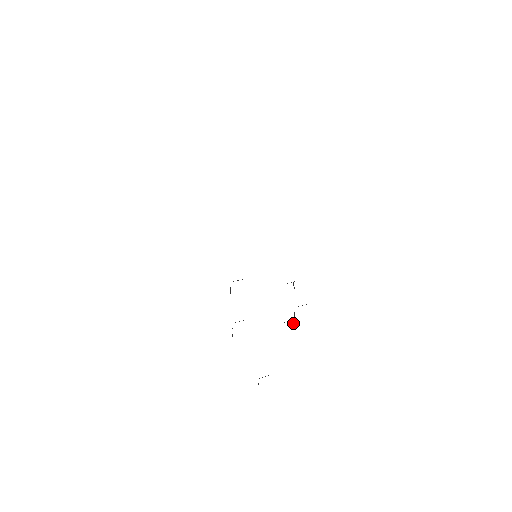
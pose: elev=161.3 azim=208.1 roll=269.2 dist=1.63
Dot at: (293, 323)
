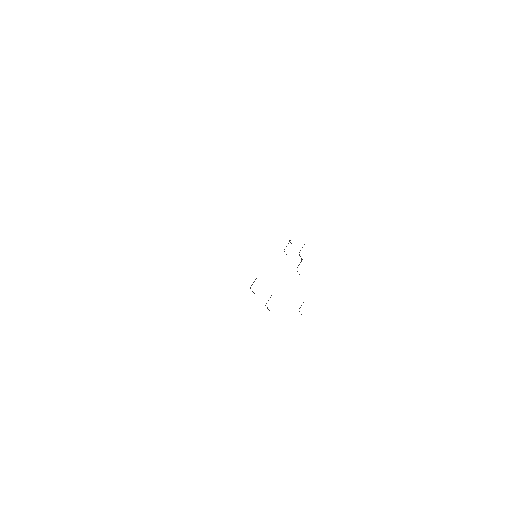
Dot at: occluded
